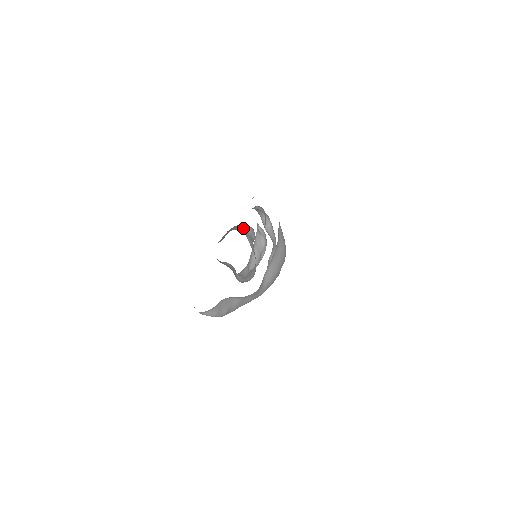
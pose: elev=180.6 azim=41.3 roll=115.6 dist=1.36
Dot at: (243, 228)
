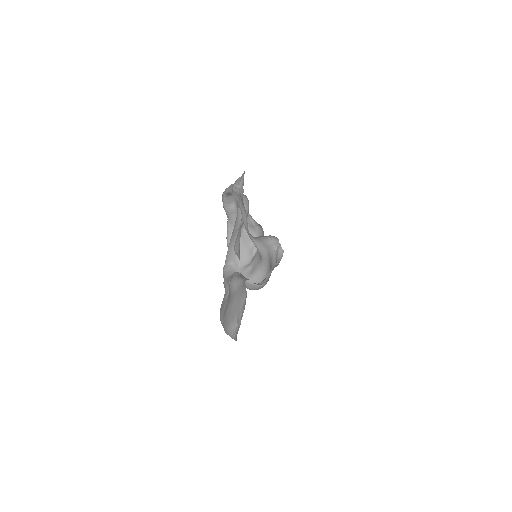
Dot at: (261, 236)
